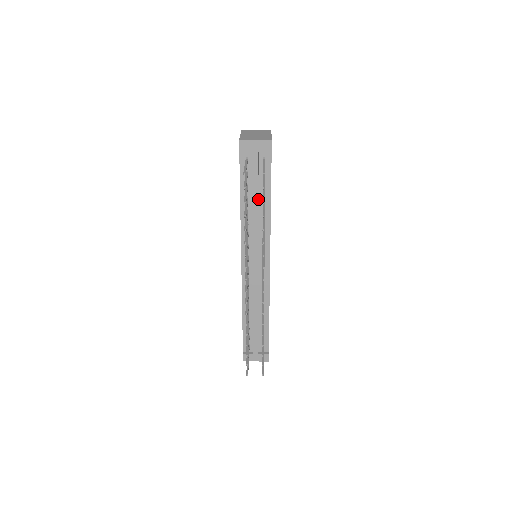
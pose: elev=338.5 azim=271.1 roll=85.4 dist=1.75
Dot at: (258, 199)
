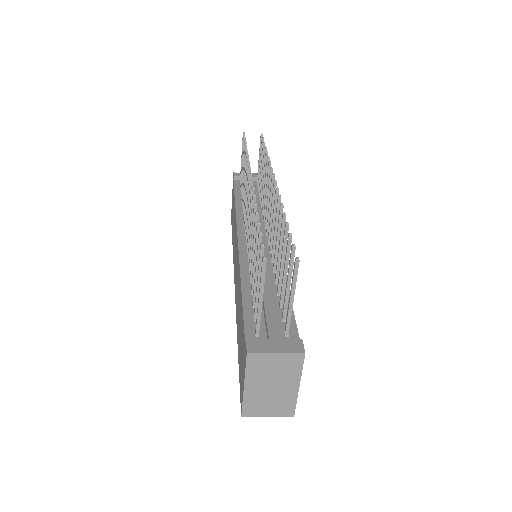
Dot at: occluded
